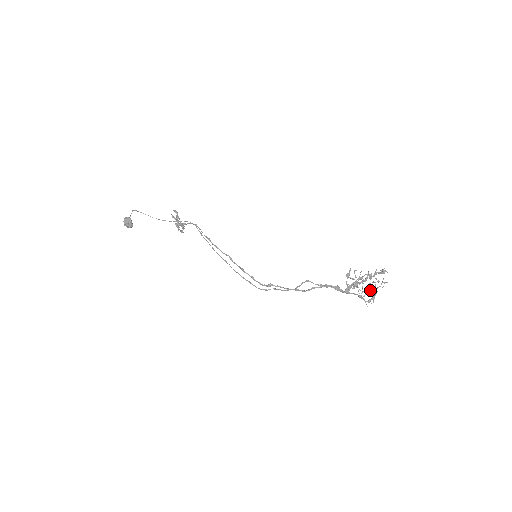
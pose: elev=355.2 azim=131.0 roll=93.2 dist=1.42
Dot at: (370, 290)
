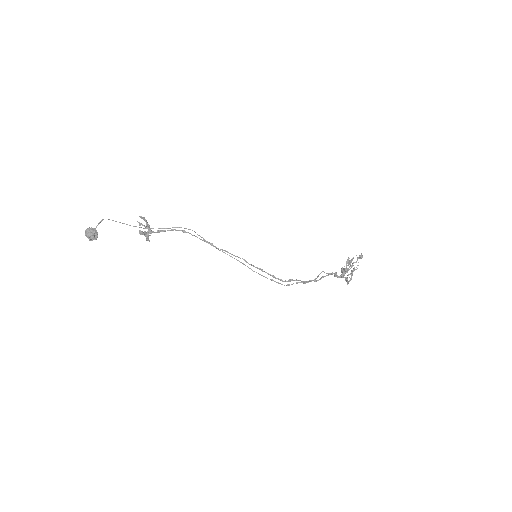
Dot at: occluded
